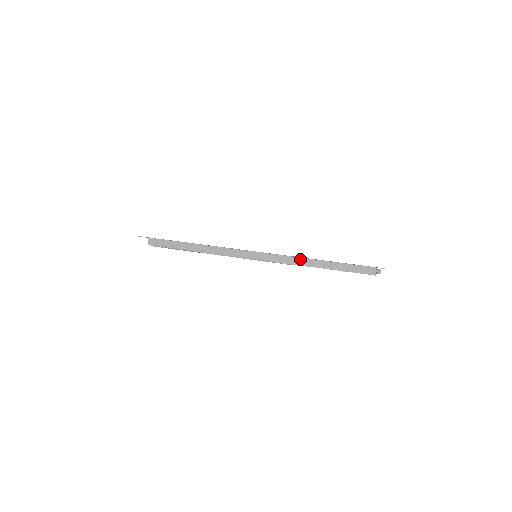
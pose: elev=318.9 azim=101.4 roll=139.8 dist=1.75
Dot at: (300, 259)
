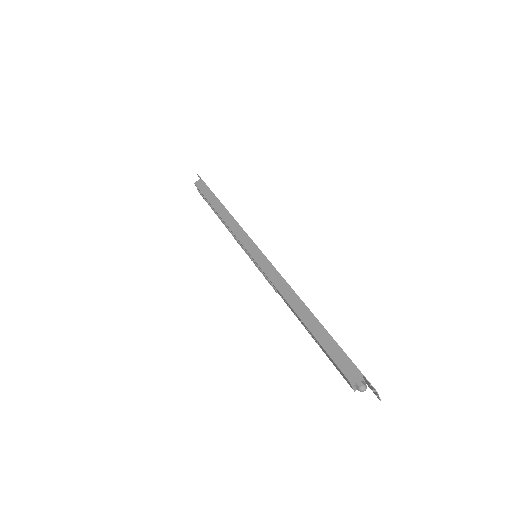
Dot at: (288, 287)
